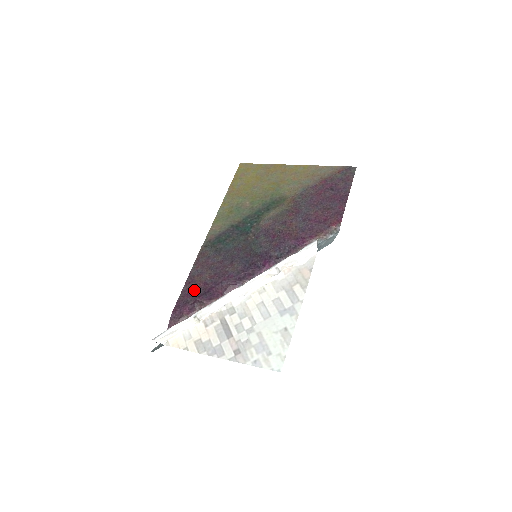
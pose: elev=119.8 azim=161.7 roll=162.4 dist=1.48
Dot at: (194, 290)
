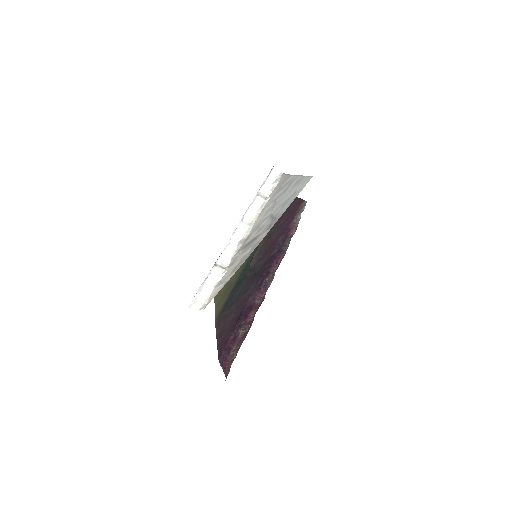
Dot at: (227, 331)
